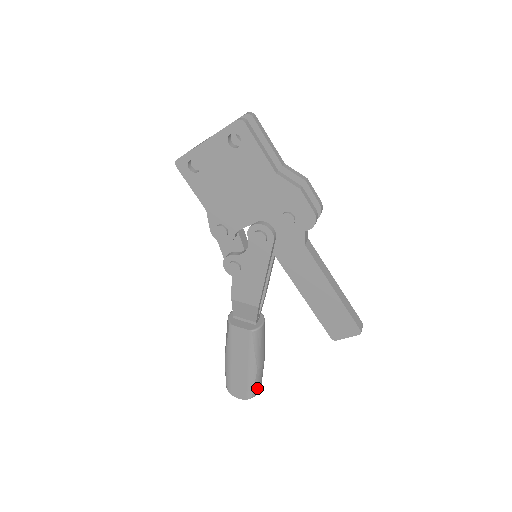
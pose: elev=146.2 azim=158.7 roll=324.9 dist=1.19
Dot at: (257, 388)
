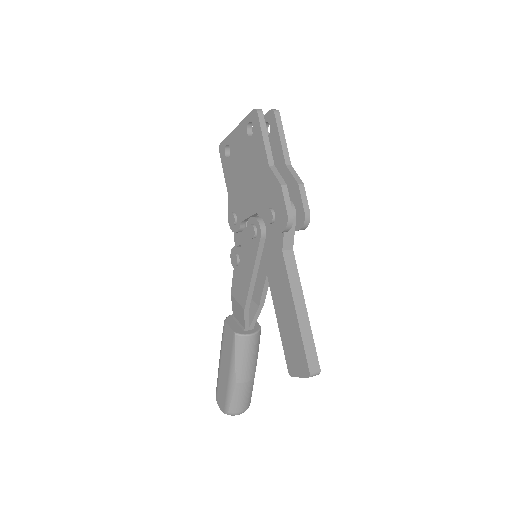
Dot at: (236, 406)
